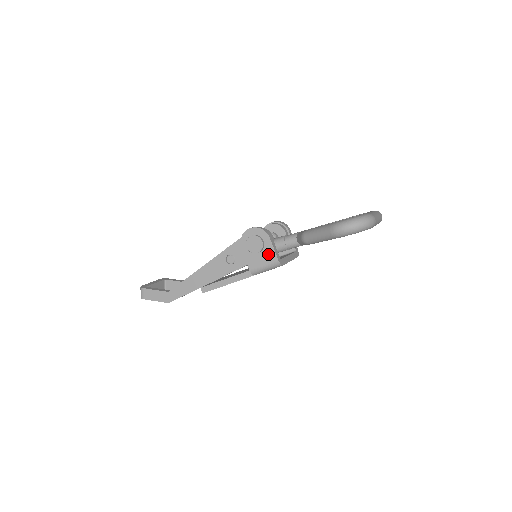
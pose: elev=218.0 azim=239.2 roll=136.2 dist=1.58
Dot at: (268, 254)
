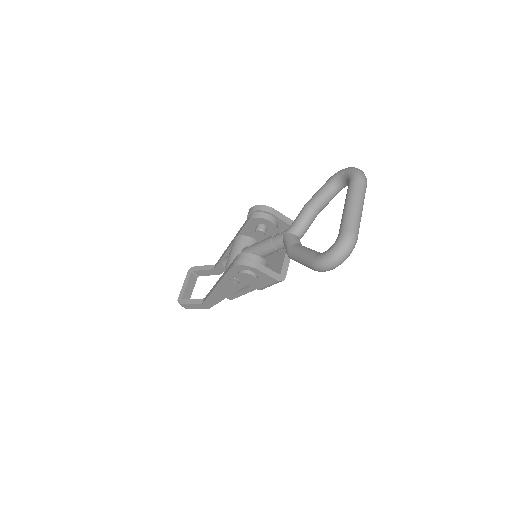
Dot at: (265, 279)
